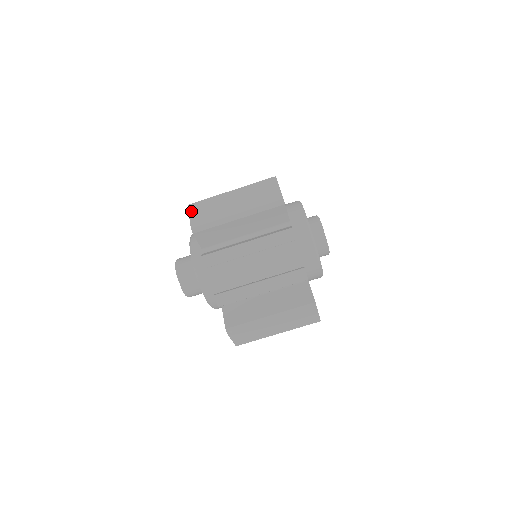
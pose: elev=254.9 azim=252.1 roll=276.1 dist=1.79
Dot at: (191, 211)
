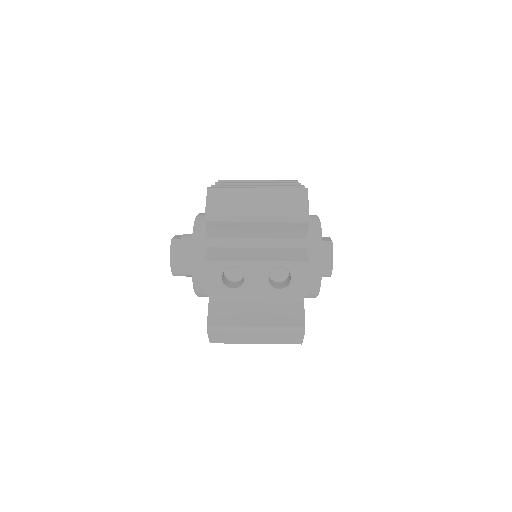
Dot at: occluded
